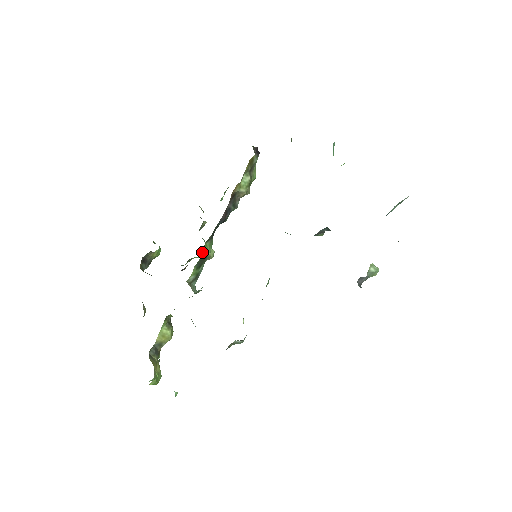
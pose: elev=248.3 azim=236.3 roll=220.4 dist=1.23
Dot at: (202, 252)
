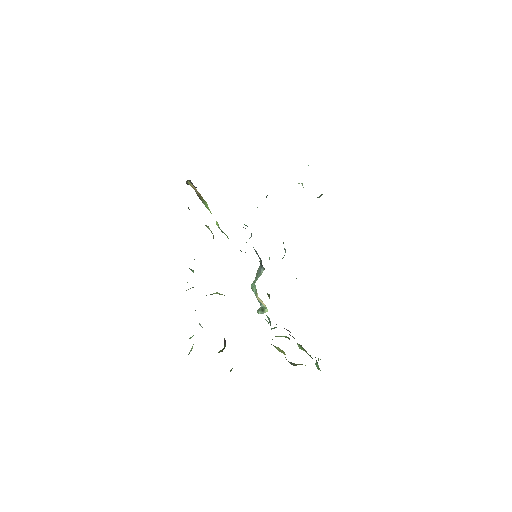
Dot at: occluded
